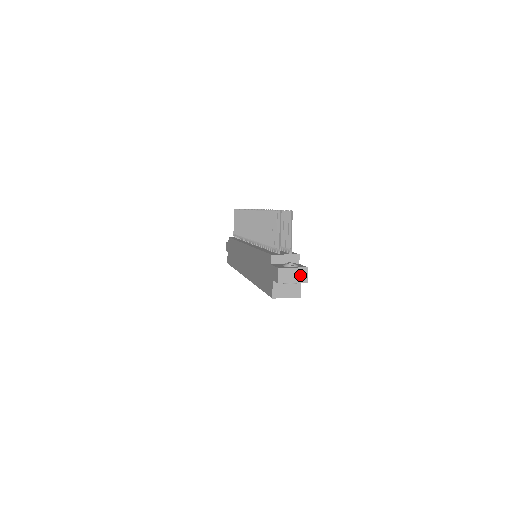
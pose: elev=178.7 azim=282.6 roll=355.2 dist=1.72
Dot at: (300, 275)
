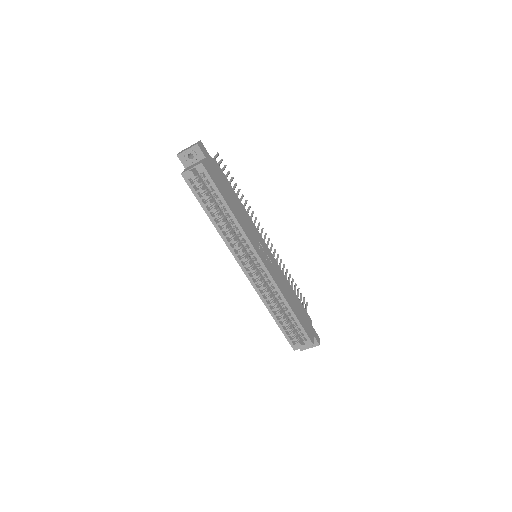
Dot at: occluded
